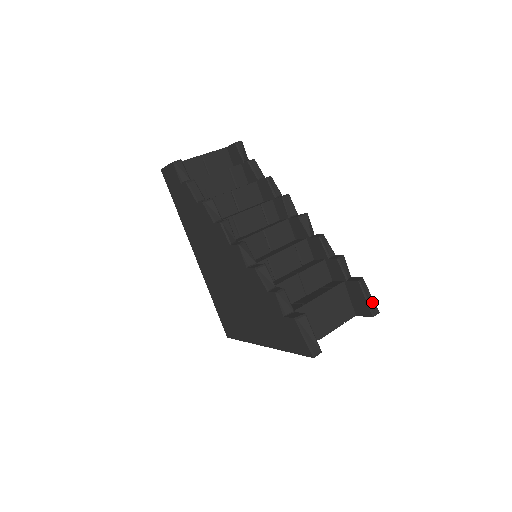
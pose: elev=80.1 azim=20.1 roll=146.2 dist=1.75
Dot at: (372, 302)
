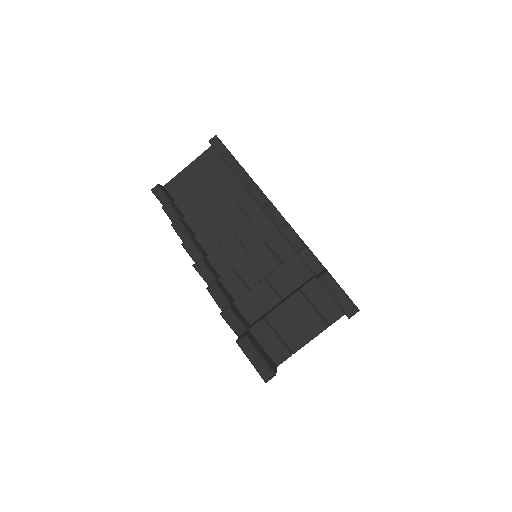
Dot at: (344, 300)
